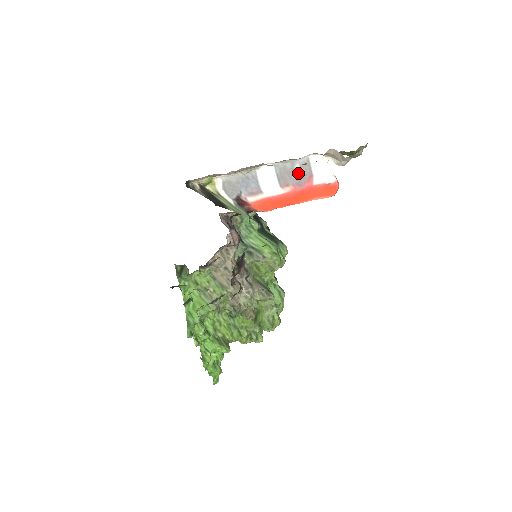
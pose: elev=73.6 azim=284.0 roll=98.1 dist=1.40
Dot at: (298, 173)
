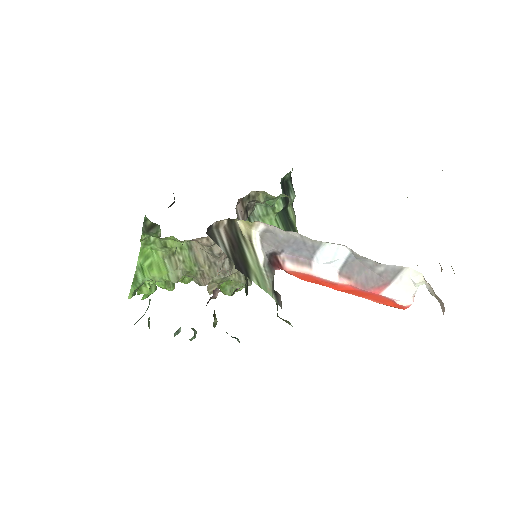
Dot at: (374, 274)
